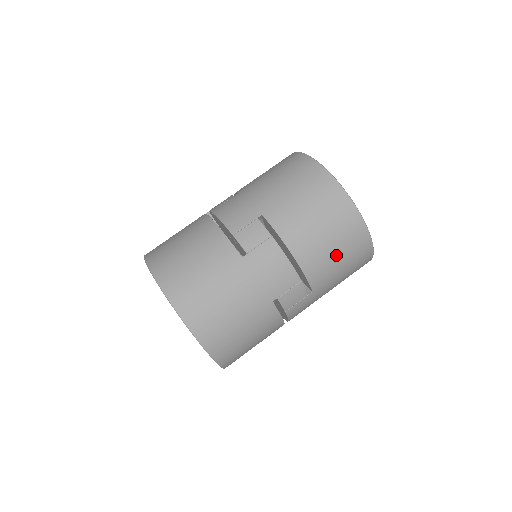
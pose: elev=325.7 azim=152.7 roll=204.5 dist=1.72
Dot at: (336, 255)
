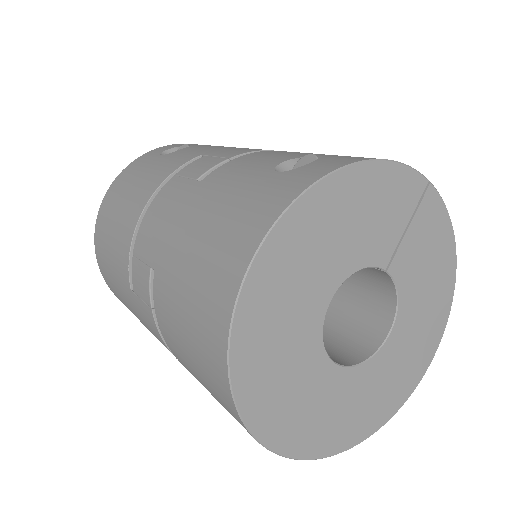
Dot at: occluded
